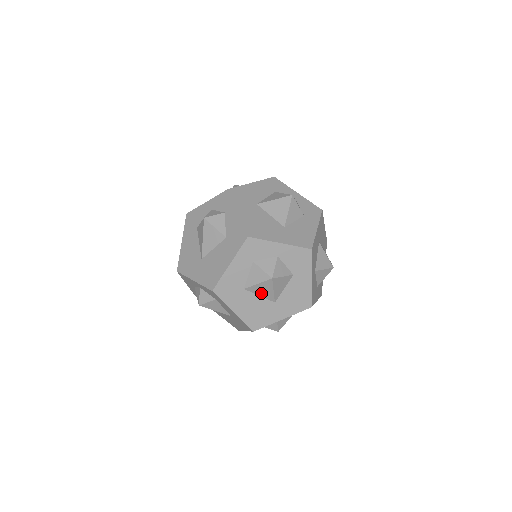
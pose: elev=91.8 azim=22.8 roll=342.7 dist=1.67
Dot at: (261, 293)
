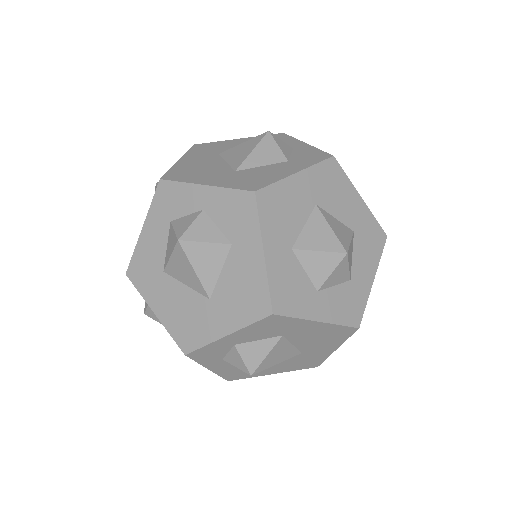
Dot at: (185, 278)
